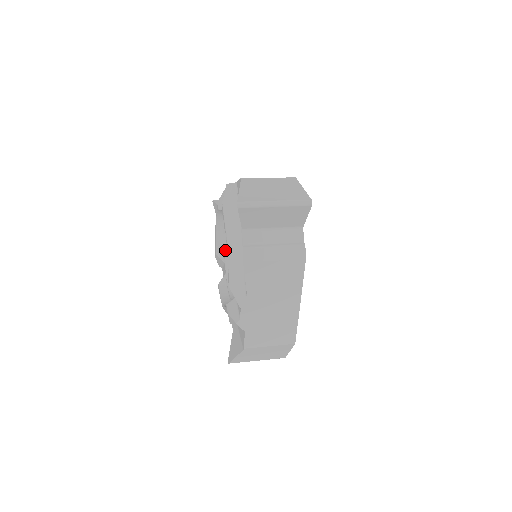
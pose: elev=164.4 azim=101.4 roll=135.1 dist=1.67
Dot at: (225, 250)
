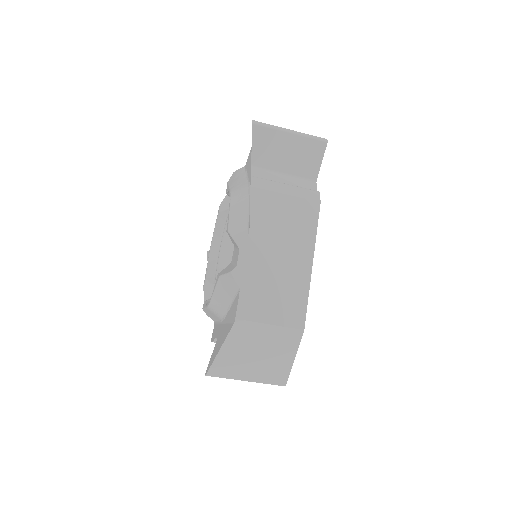
Dot at: (217, 273)
